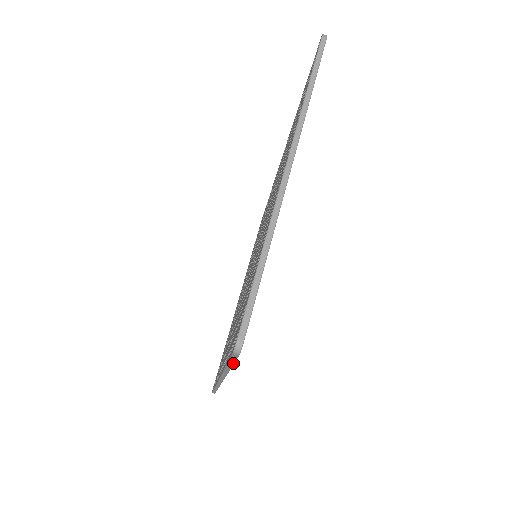
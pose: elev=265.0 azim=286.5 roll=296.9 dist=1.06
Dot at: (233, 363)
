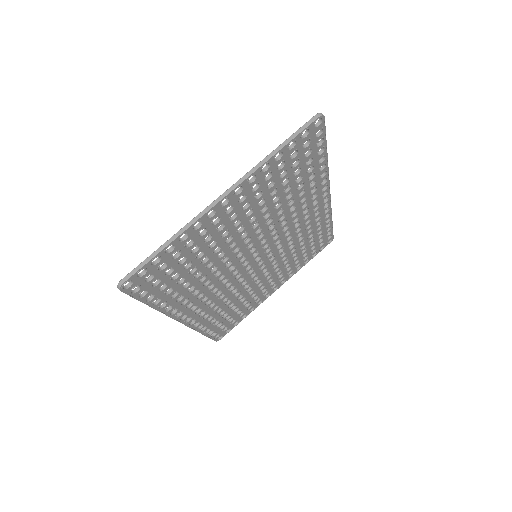
Dot at: (137, 299)
